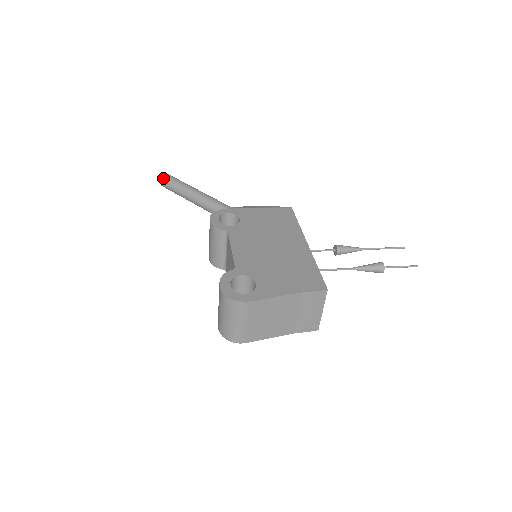
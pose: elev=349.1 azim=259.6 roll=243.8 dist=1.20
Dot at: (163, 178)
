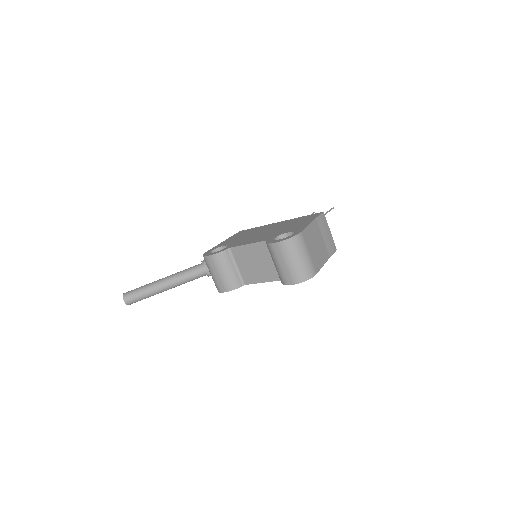
Dot at: (125, 296)
